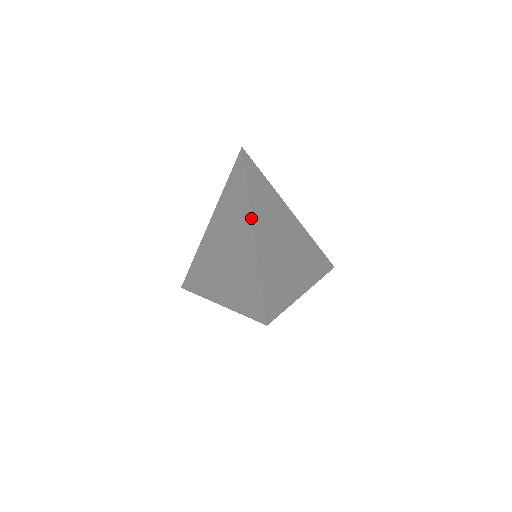
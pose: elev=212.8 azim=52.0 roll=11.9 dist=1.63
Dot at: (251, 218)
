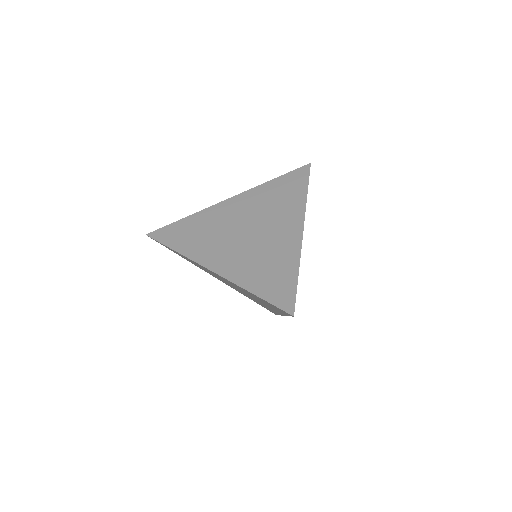
Dot at: (304, 220)
